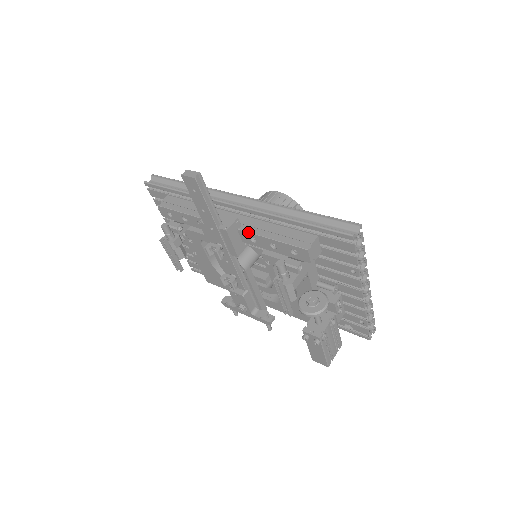
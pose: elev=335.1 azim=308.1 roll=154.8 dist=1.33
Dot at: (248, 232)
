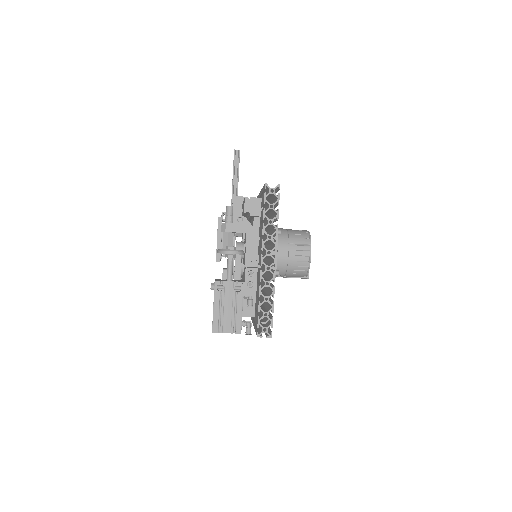
Dot at: occluded
